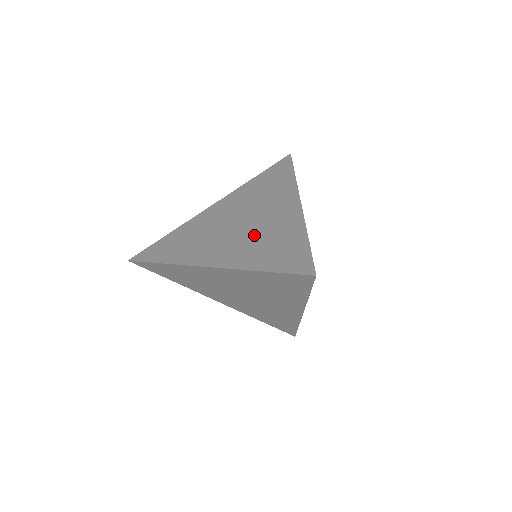
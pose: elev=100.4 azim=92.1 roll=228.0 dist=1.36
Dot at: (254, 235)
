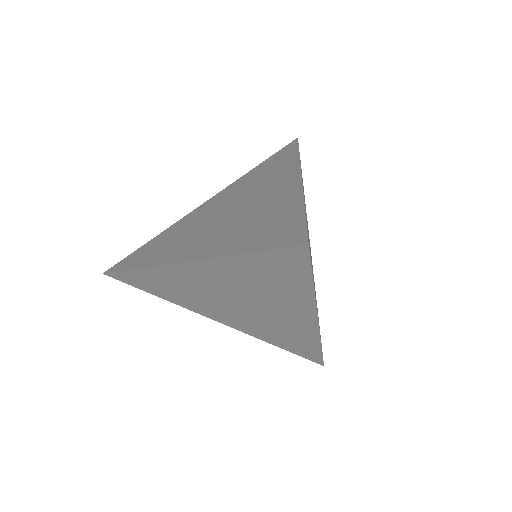
Dot at: (262, 324)
